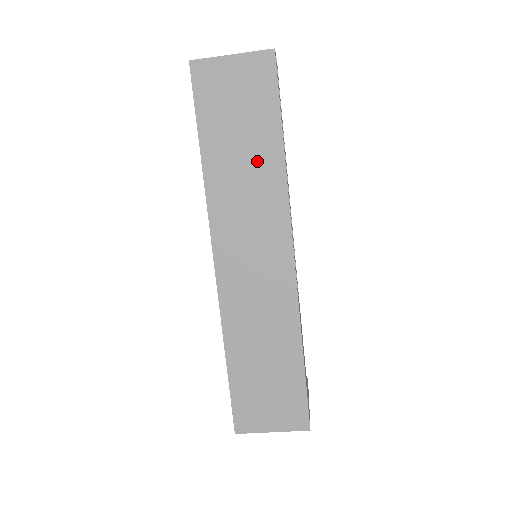
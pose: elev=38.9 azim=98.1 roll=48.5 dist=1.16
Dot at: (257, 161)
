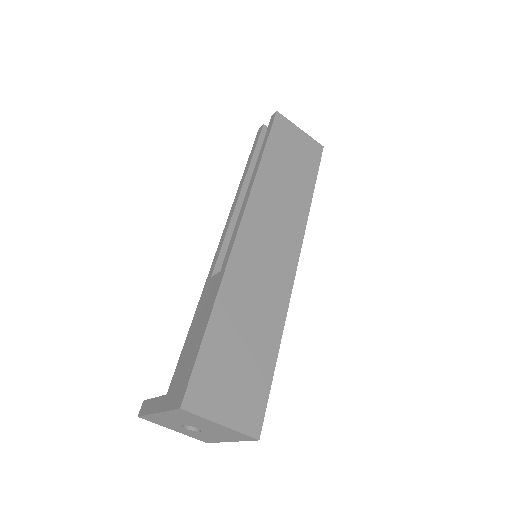
Dot at: (295, 190)
